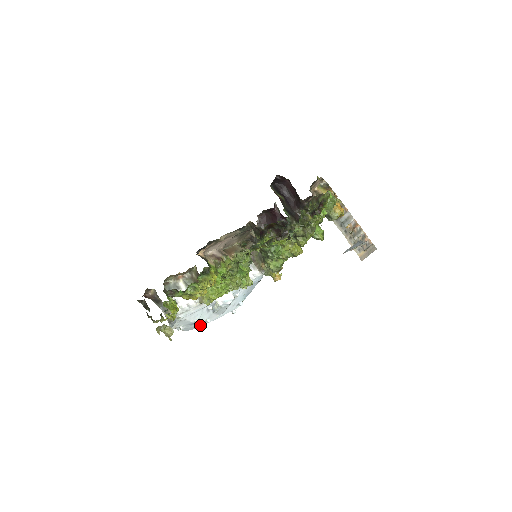
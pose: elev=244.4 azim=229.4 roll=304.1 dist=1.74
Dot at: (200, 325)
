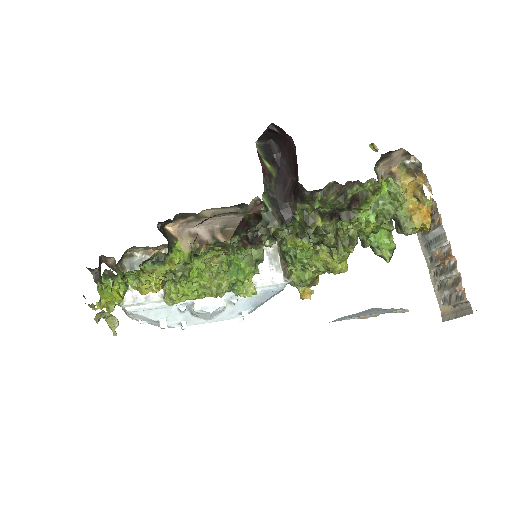
Dot at: (164, 327)
